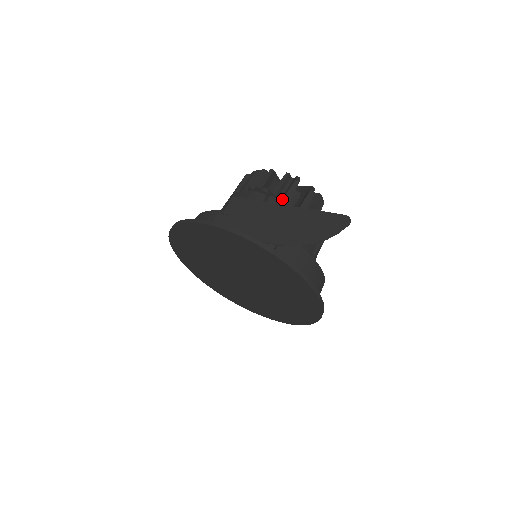
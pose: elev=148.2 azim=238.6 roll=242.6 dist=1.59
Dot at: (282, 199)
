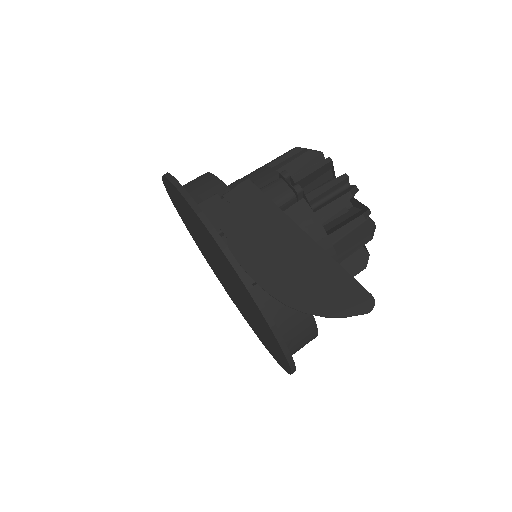
Dot at: (316, 210)
